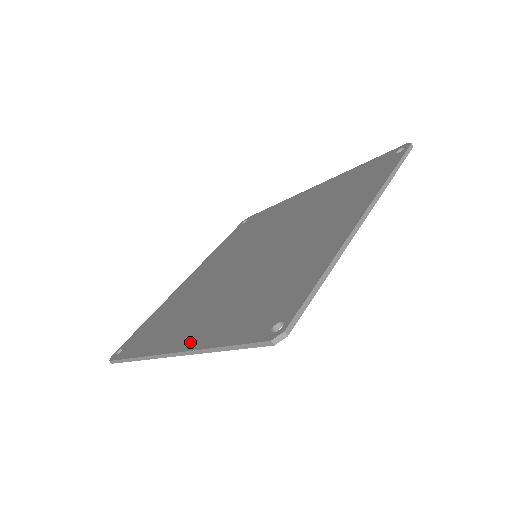
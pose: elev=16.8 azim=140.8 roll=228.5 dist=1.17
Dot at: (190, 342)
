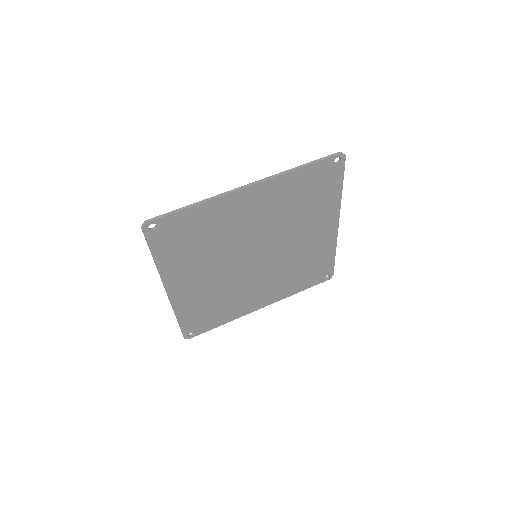
Dot at: (169, 278)
